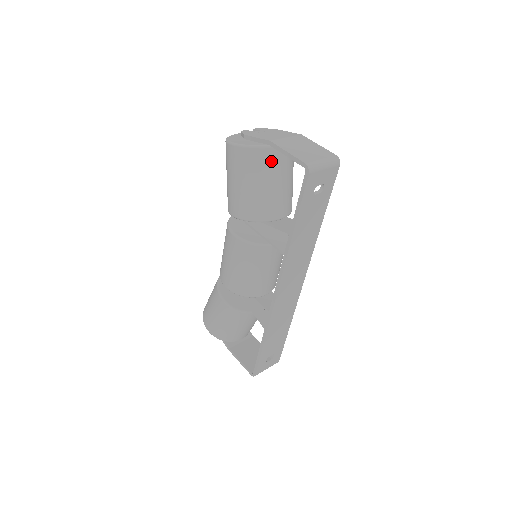
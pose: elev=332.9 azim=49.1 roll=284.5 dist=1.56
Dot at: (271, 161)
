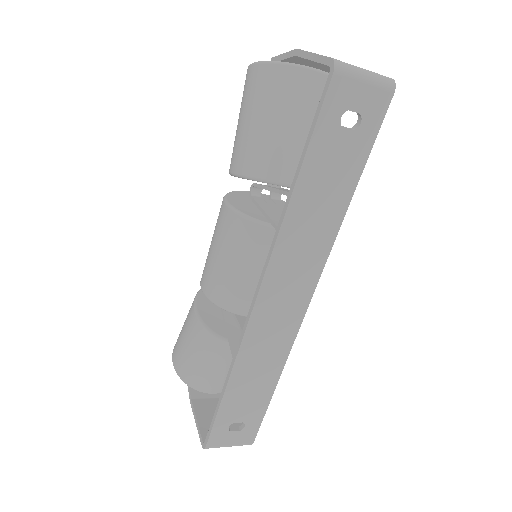
Dot at: (295, 88)
